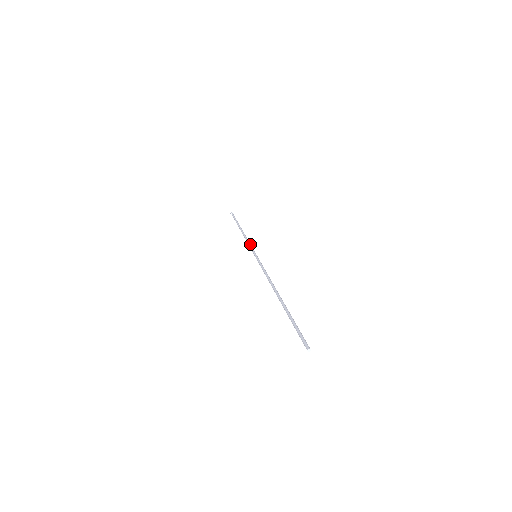
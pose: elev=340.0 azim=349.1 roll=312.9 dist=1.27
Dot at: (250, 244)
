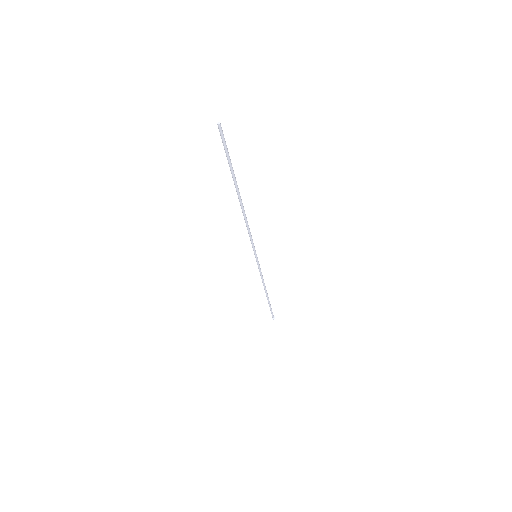
Dot at: occluded
